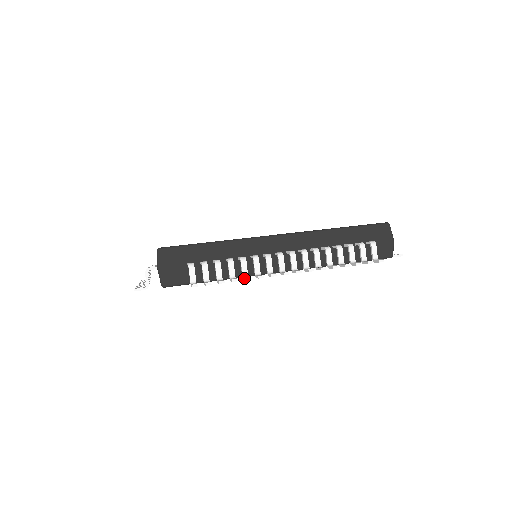
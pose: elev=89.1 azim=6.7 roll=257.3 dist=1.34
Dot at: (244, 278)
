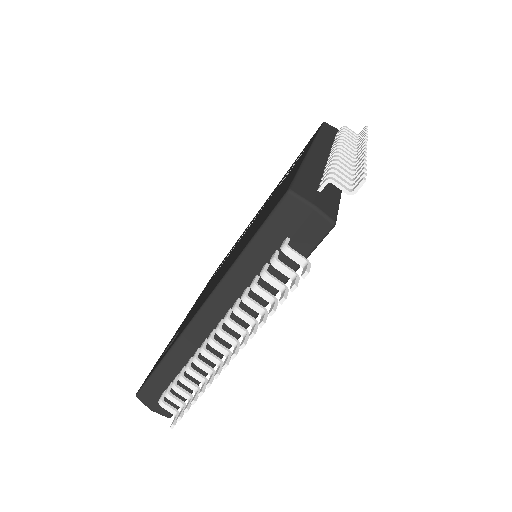
Dot at: (200, 392)
